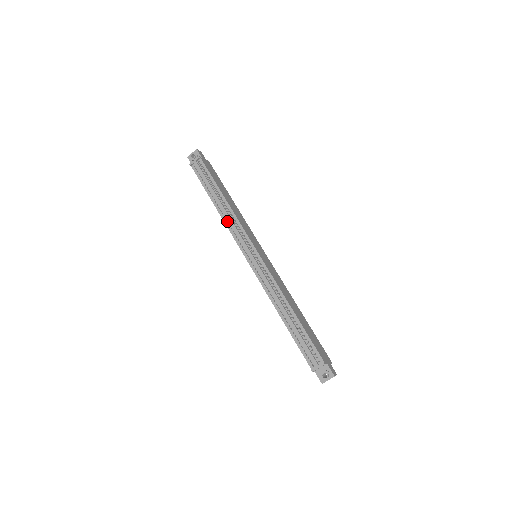
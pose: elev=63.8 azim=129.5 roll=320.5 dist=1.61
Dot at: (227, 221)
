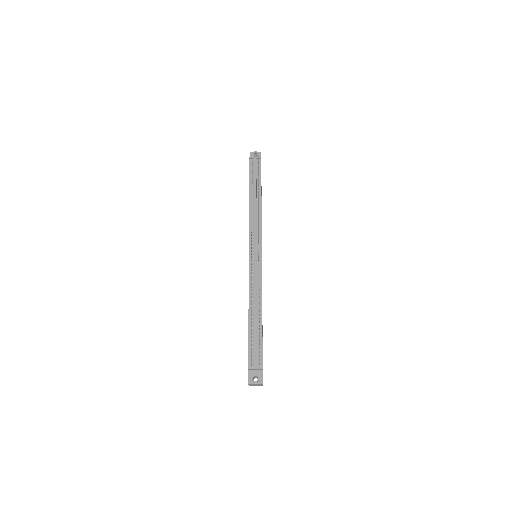
Dot at: (252, 216)
